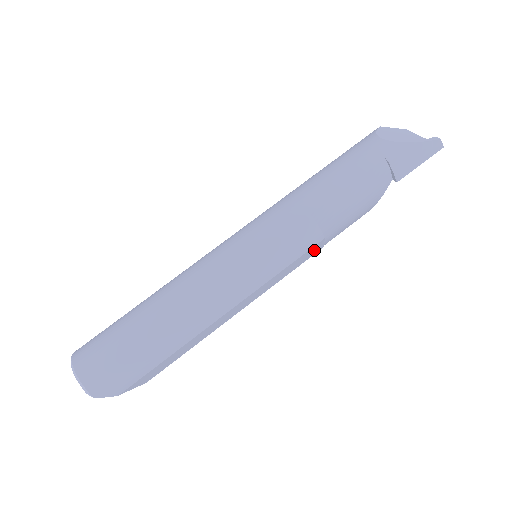
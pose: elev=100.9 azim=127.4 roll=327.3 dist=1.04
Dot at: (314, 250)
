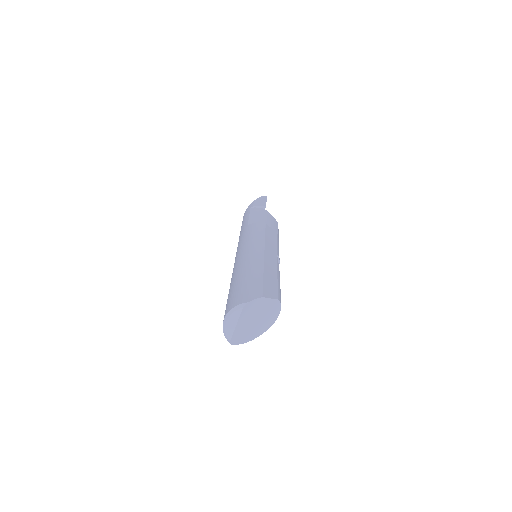
Dot at: (271, 231)
